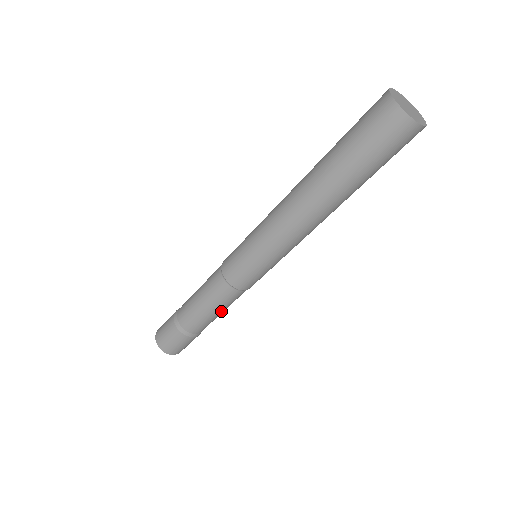
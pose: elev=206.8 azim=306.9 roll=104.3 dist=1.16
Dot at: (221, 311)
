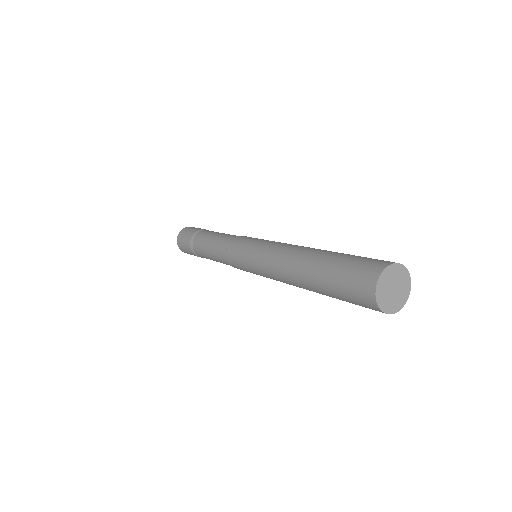
Dot at: occluded
